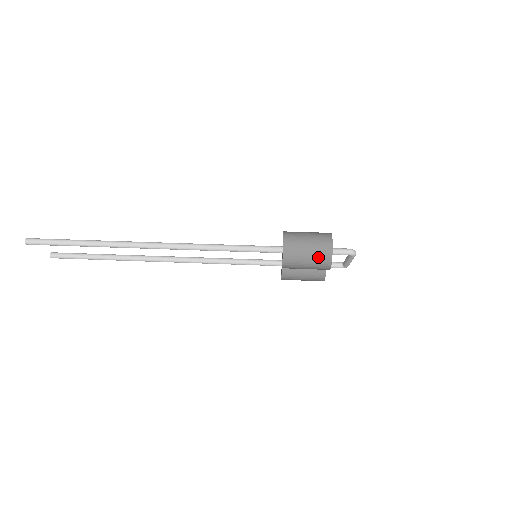
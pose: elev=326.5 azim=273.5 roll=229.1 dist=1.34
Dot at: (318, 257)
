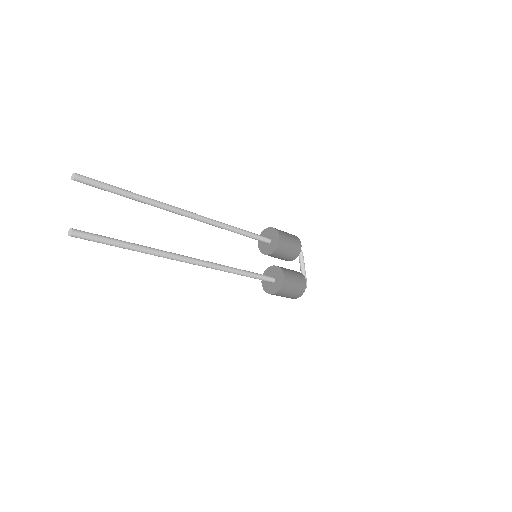
Dot at: occluded
